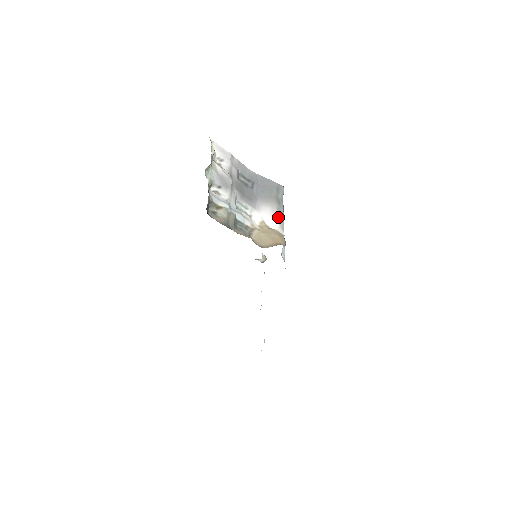
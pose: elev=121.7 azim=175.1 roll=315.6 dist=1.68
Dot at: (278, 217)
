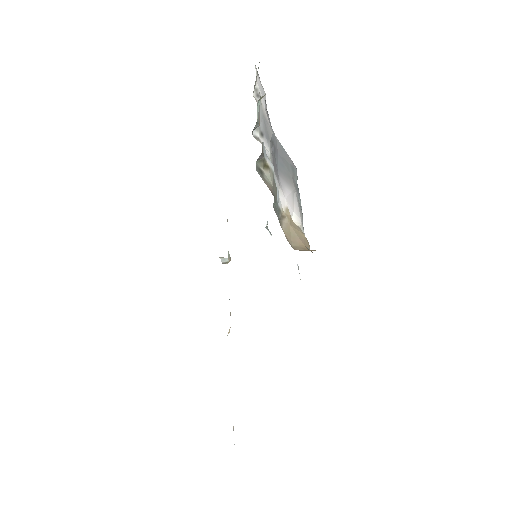
Dot at: (299, 208)
